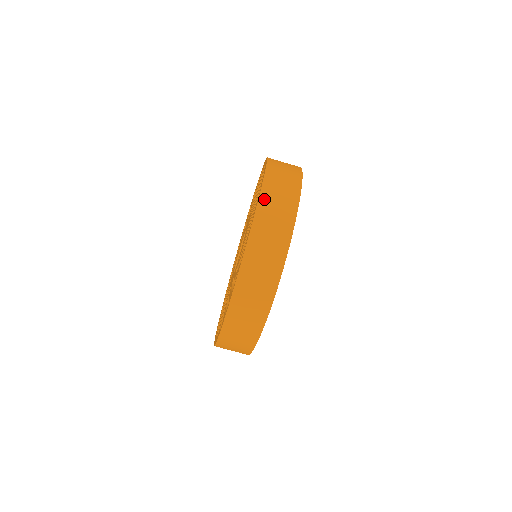
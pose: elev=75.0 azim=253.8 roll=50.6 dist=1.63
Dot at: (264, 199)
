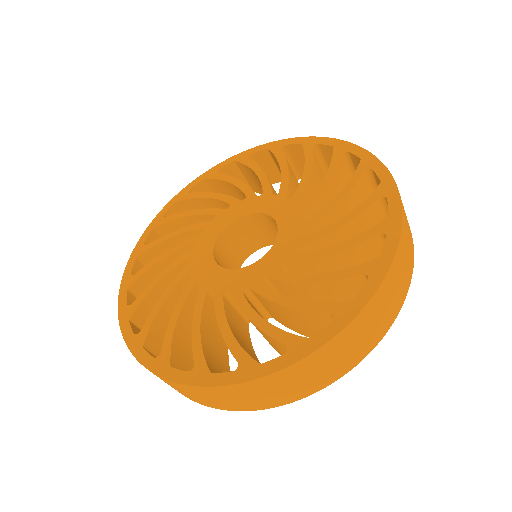
Dot at: (310, 361)
